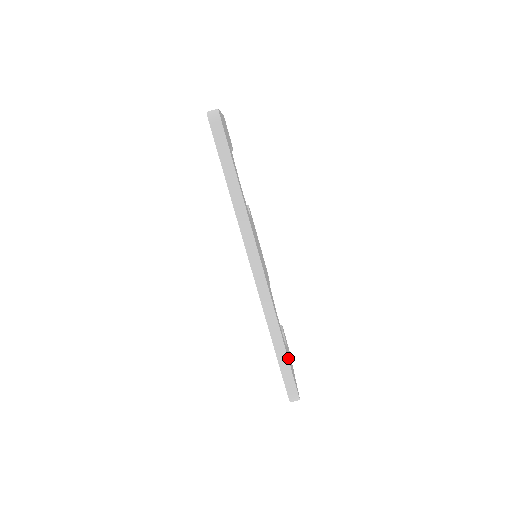
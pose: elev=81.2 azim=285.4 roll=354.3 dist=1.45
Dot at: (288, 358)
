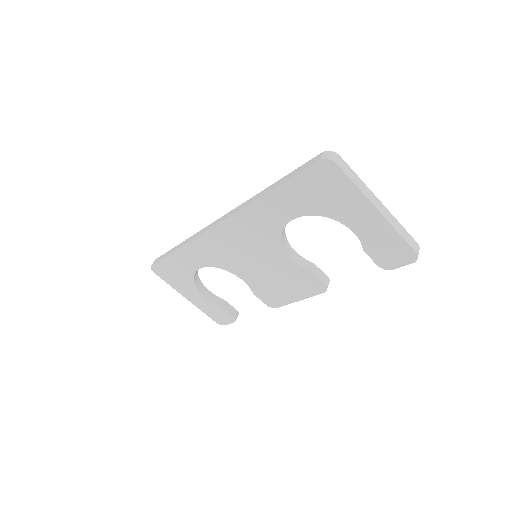
Dot at: occluded
